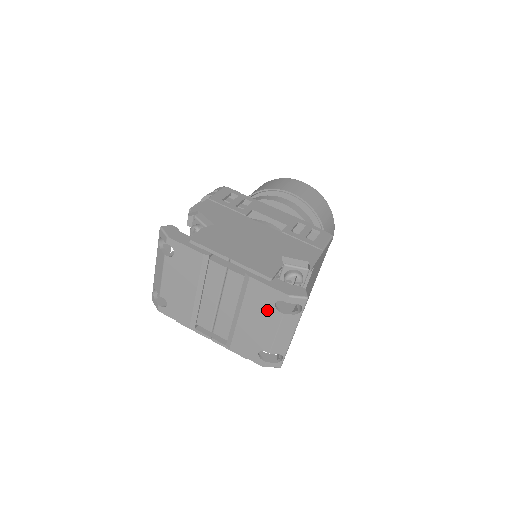
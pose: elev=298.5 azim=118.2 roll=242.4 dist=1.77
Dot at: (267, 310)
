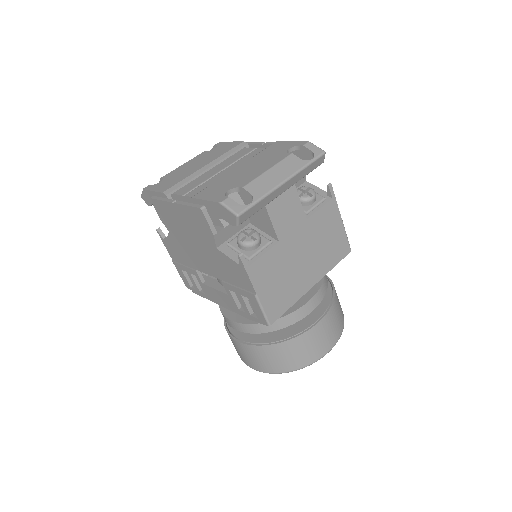
Dot at: (274, 156)
